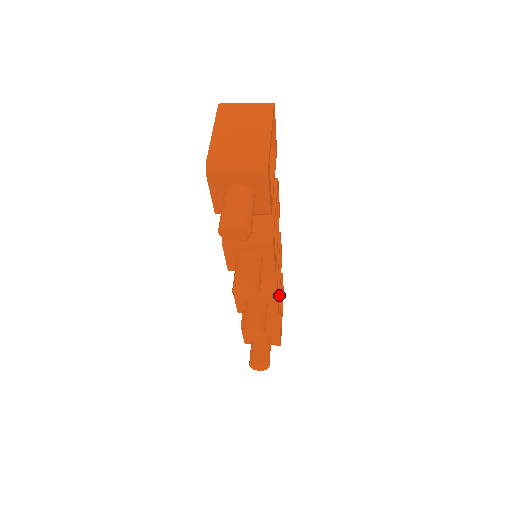
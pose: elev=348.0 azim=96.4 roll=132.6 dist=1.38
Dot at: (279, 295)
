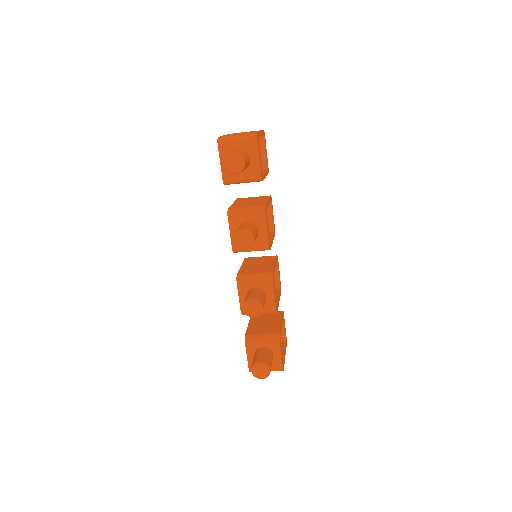
Dot at: (277, 303)
